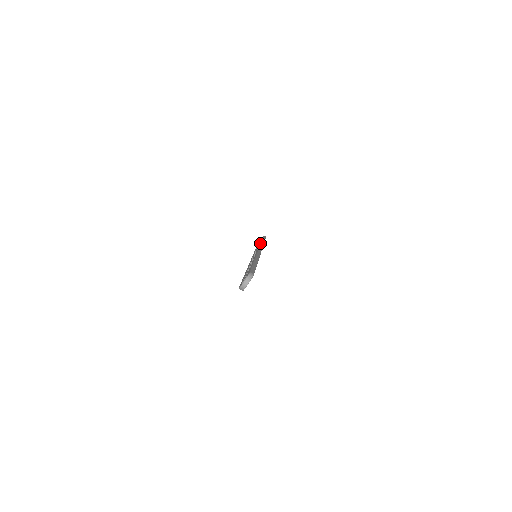
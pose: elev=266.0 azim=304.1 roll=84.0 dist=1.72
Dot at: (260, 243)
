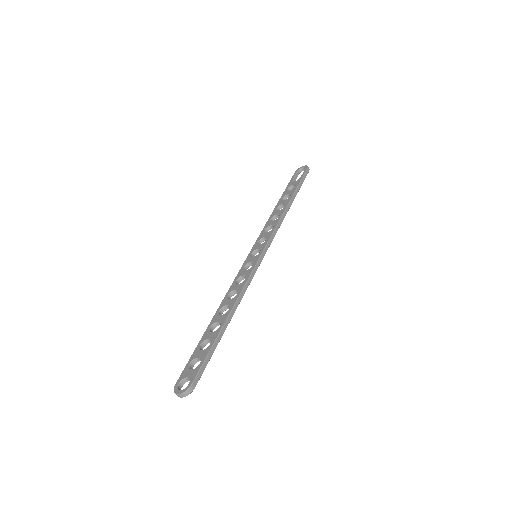
Dot at: (280, 217)
